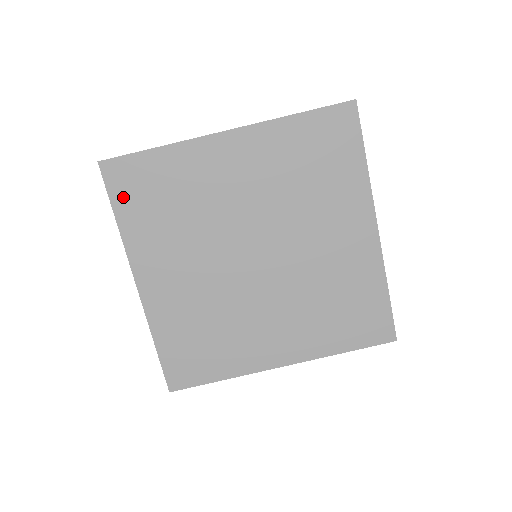
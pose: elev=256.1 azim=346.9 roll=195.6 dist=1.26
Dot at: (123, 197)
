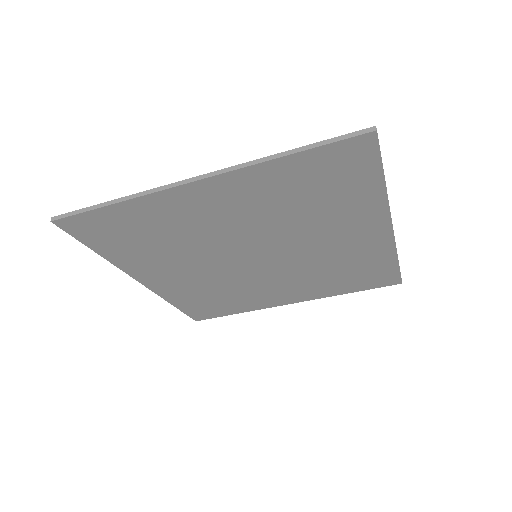
Dot at: (96, 240)
